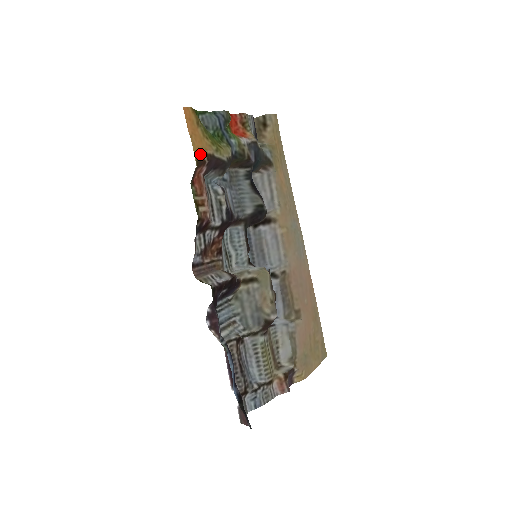
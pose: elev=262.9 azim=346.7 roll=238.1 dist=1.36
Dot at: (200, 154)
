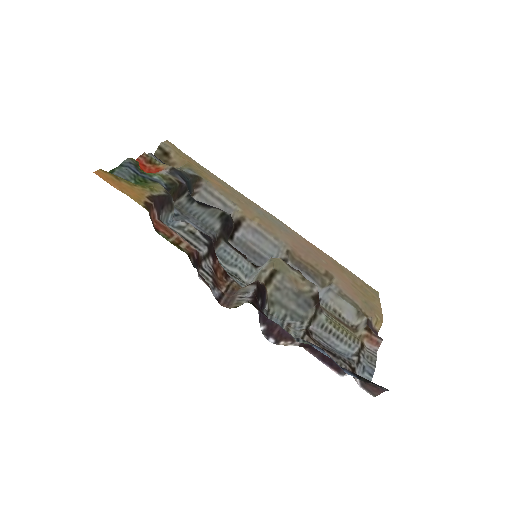
Dot at: (142, 201)
